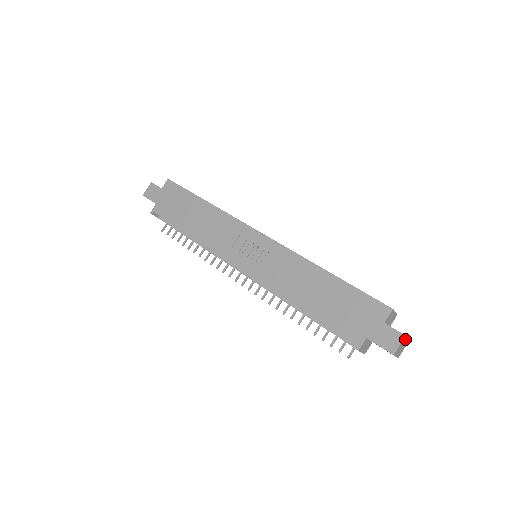
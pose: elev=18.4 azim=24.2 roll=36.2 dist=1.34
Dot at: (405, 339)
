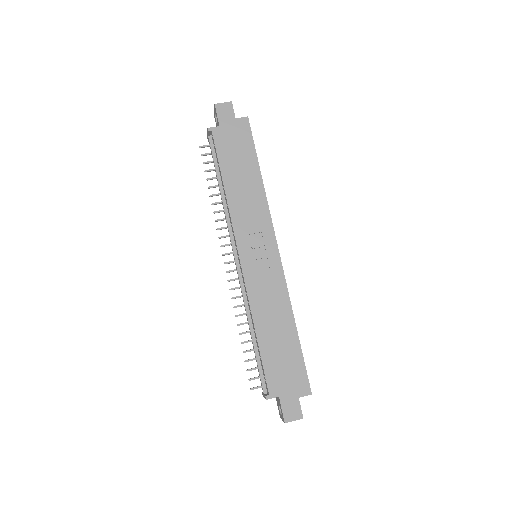
Dot at: occluded
